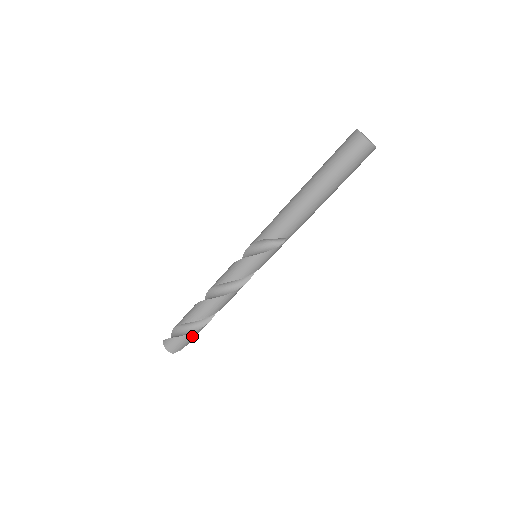
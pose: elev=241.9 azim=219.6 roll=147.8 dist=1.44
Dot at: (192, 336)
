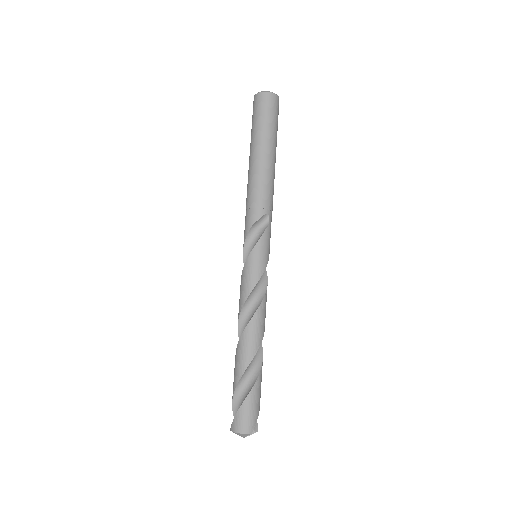
Dot at: (256, 392)
